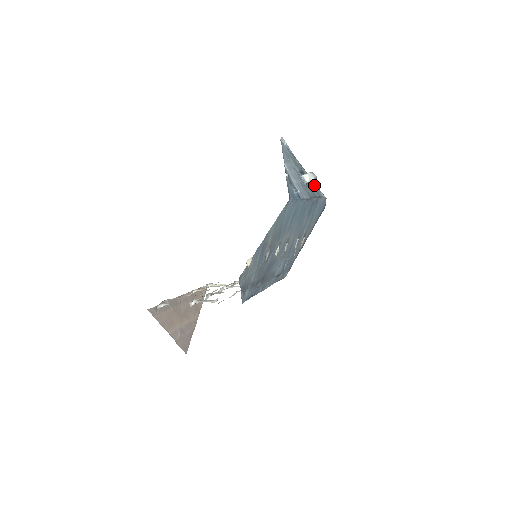
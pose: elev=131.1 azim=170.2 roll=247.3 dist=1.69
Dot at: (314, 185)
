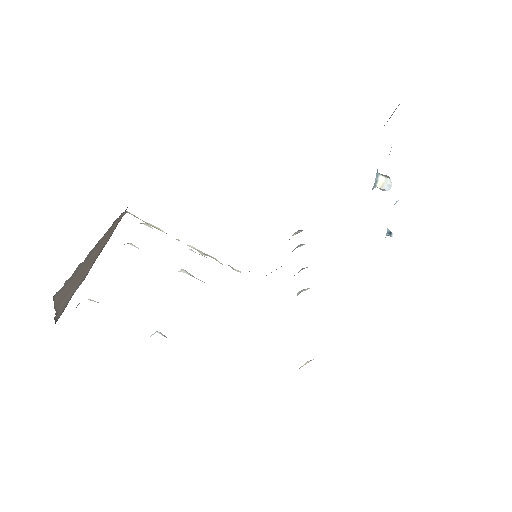
Dot at: occluded
